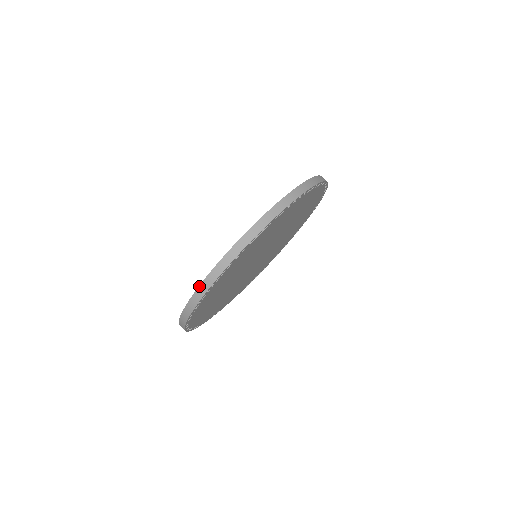
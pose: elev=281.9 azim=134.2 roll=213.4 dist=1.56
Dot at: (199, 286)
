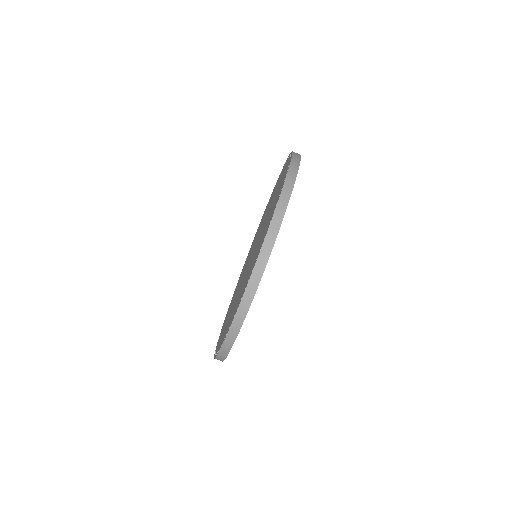
Dot at: (221, 348)
